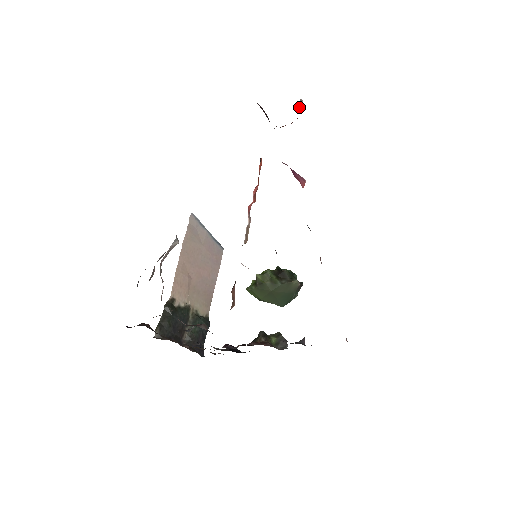
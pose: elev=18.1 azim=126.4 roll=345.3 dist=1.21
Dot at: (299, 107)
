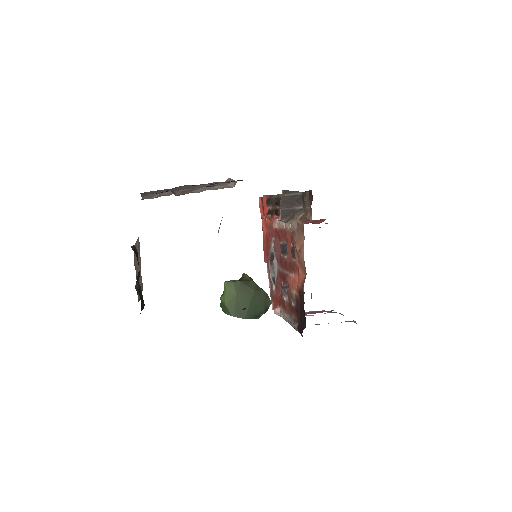
Dot at: occluded
